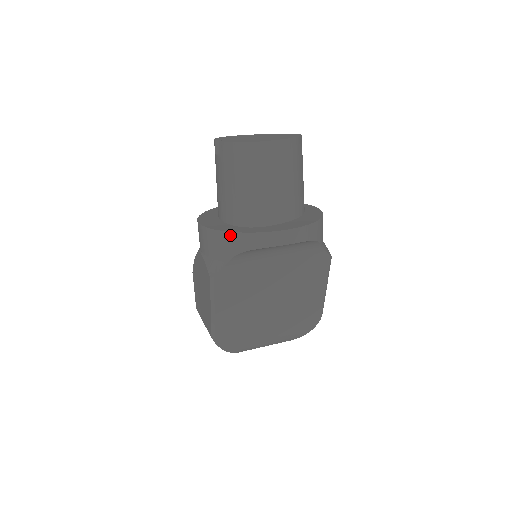
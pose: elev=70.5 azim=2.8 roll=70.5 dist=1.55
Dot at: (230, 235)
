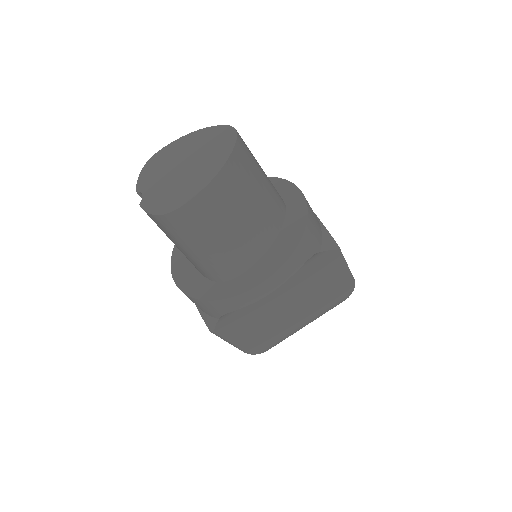
Dot at: (205, 302)
